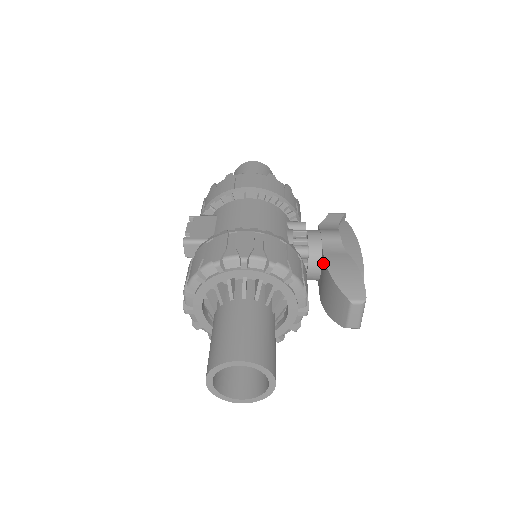
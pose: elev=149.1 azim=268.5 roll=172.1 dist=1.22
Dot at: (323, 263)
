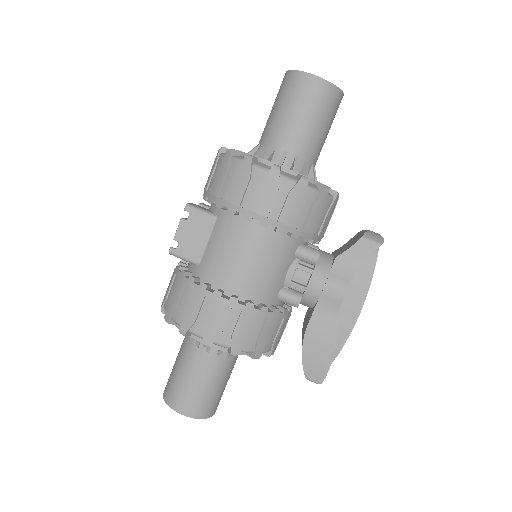
Dot at: (308, 322)
